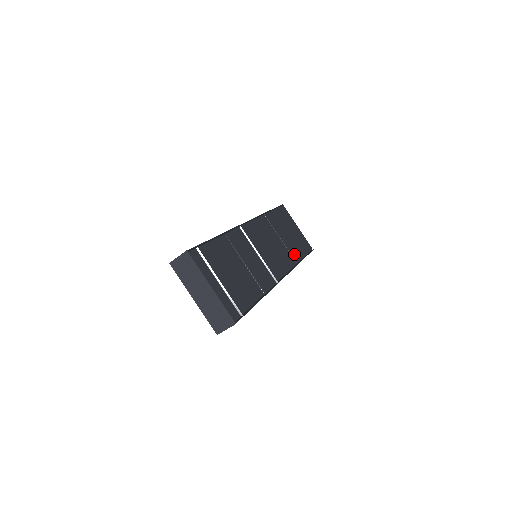
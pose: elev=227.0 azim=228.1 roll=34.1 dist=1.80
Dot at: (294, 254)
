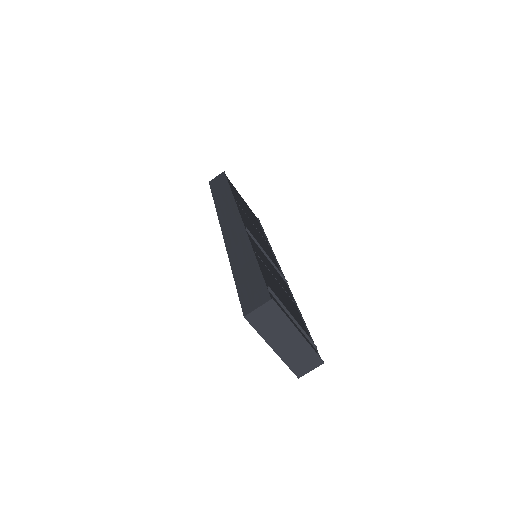
Dot at: (262, 235)
